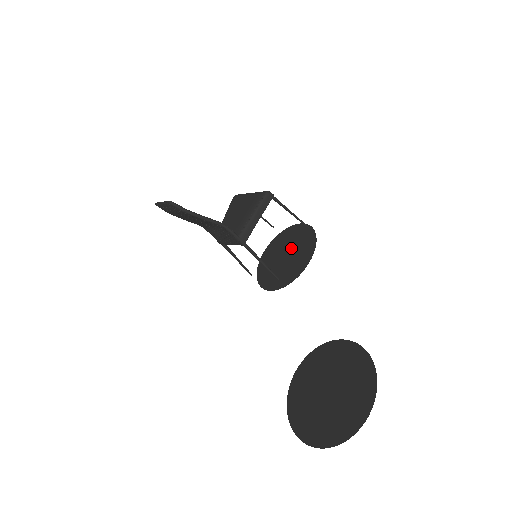
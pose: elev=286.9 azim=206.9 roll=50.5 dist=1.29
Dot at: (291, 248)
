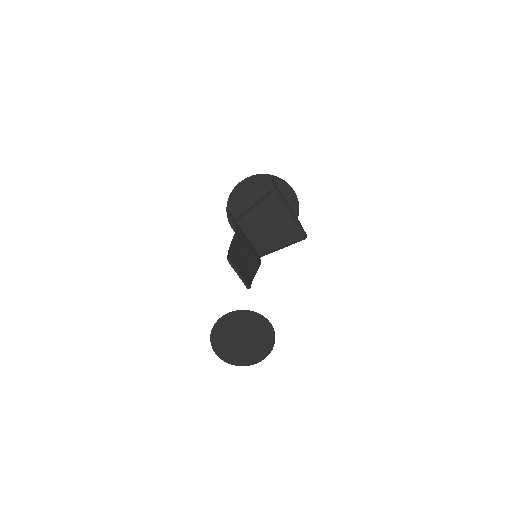
Dot at: occluded
